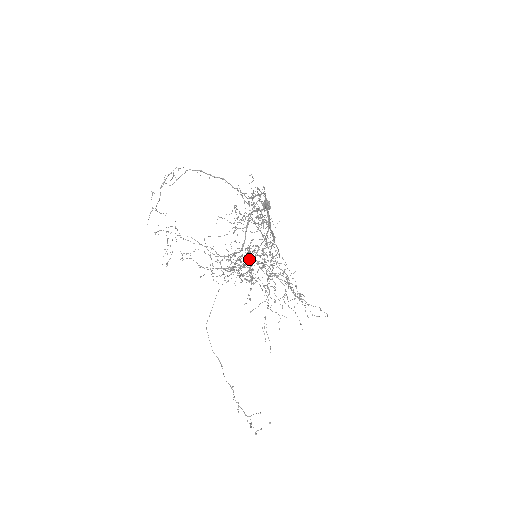
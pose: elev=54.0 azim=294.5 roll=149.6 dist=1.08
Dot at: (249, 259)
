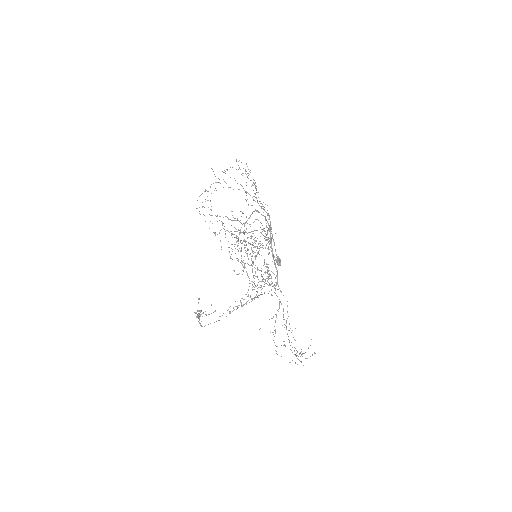
Dot at: occluded
